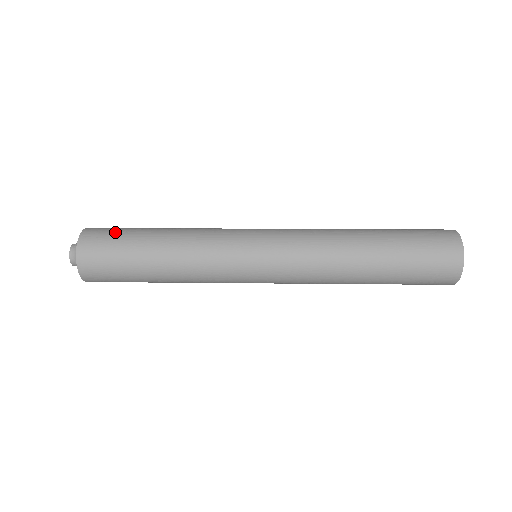
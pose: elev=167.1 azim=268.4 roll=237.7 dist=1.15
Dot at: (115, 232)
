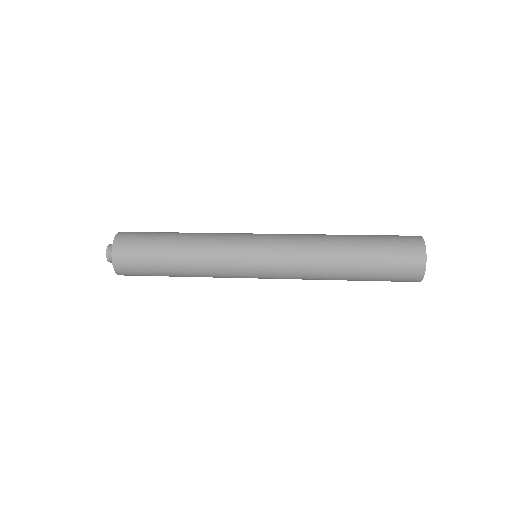
Dot at: (144, 234)
